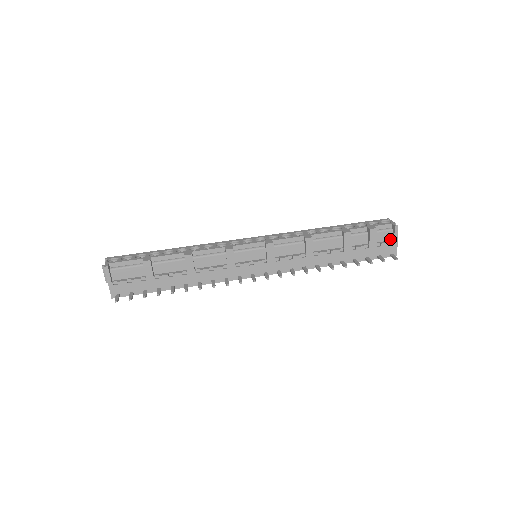
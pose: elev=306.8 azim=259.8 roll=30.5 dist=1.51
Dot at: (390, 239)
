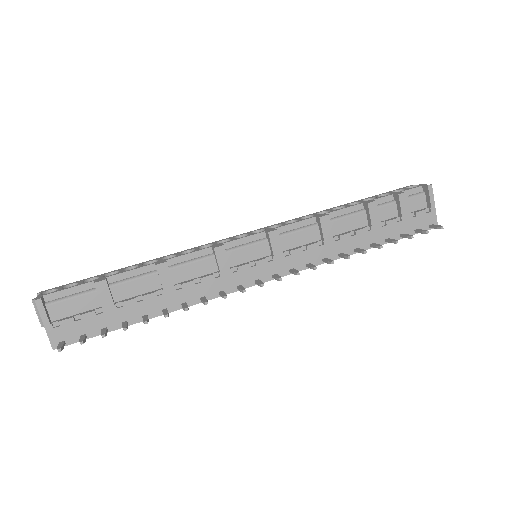
Dot at: (424, 206)
